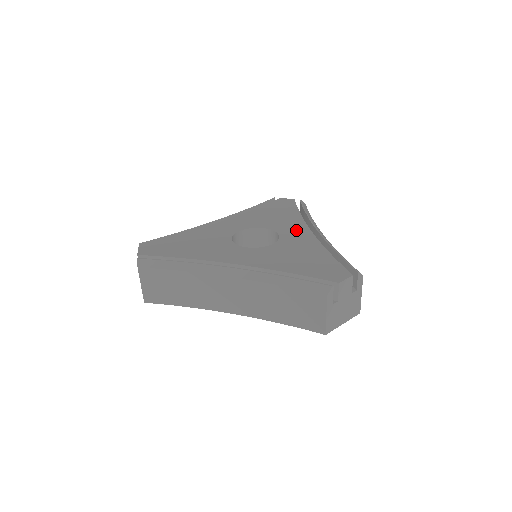
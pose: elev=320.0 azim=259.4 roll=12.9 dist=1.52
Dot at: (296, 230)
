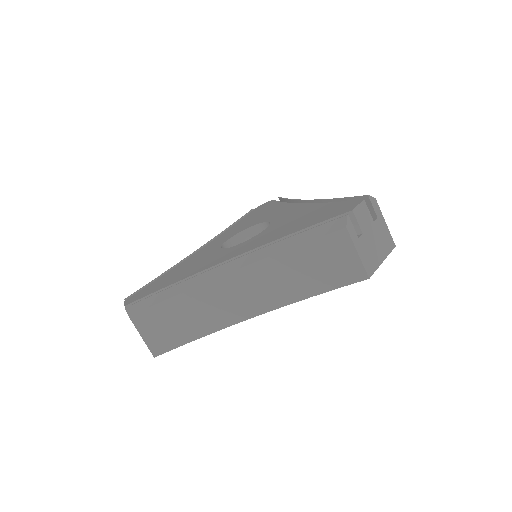
Dot at: (285, 211)
